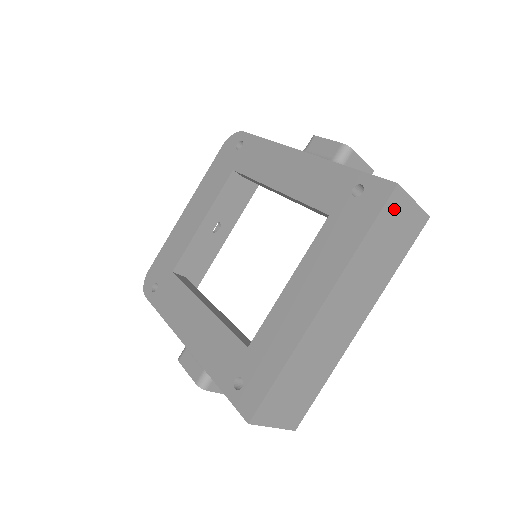
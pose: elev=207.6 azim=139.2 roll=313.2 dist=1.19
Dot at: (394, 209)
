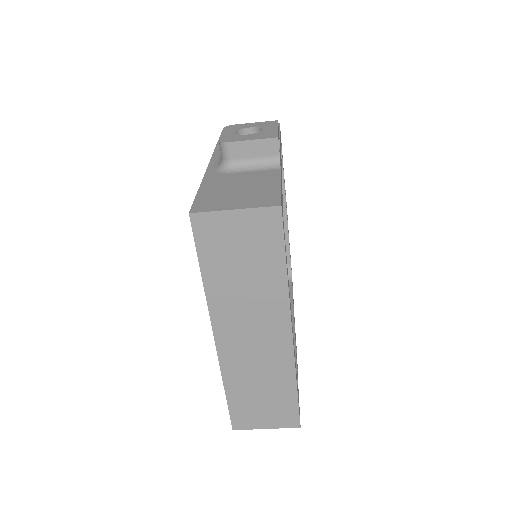
Dot at: (212, 233)
